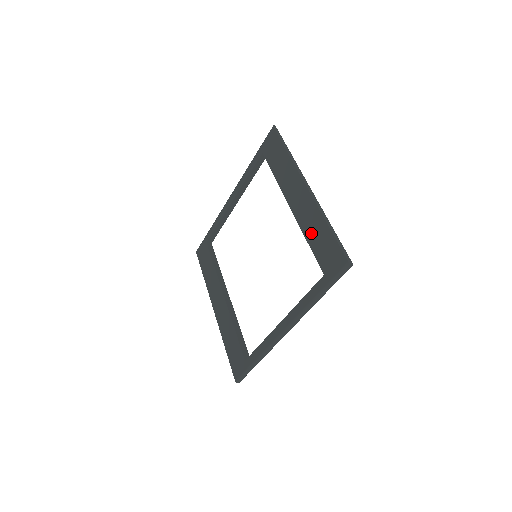
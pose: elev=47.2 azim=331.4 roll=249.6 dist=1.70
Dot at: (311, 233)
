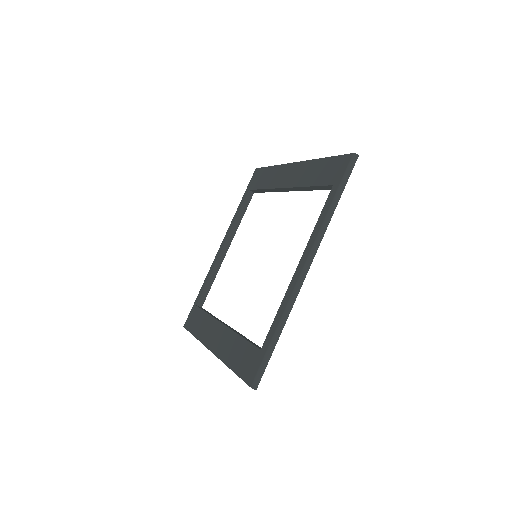
Dot at: (310, 178)
